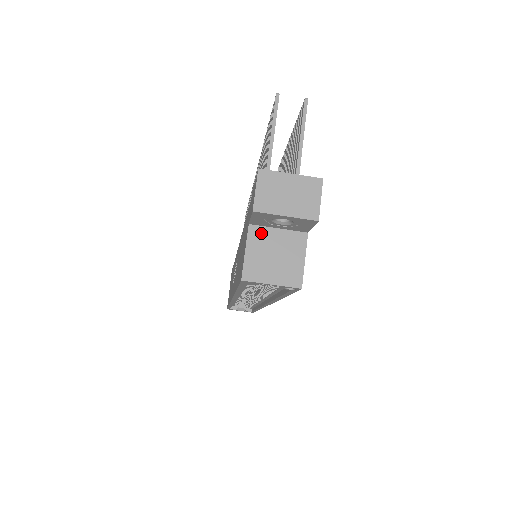
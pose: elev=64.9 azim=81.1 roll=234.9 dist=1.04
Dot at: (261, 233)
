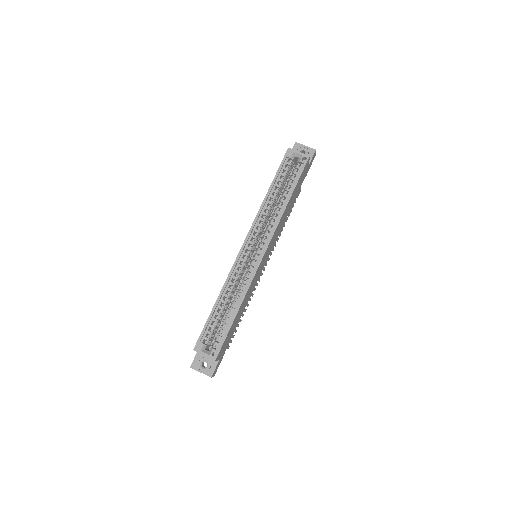
Dot at: occluded
